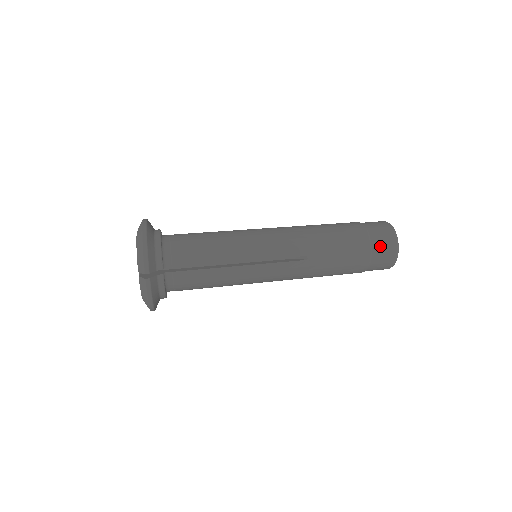
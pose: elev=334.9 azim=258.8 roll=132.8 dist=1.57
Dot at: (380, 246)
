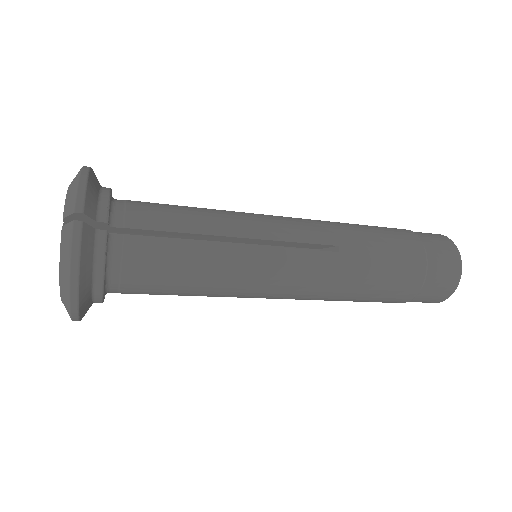
Dot at: (437, 250)
